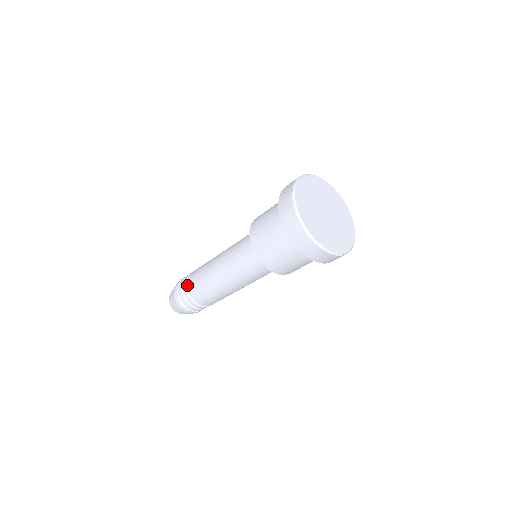
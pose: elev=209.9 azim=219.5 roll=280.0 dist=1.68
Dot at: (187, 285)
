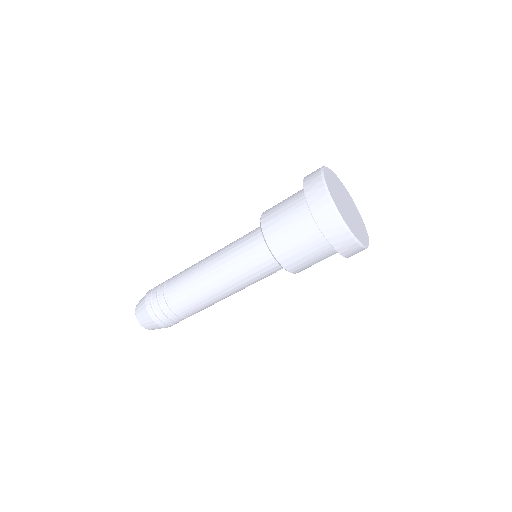
Dot at: (168, 300)
